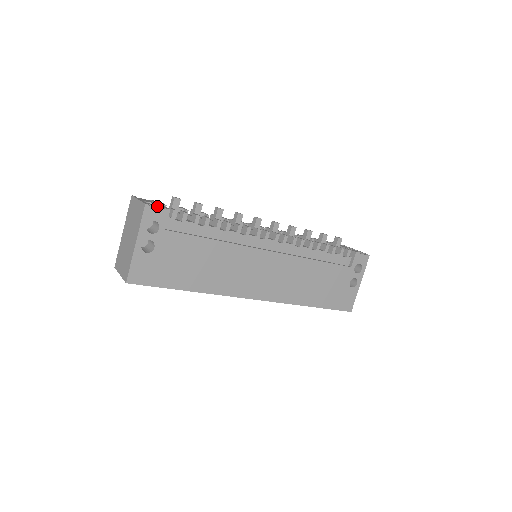
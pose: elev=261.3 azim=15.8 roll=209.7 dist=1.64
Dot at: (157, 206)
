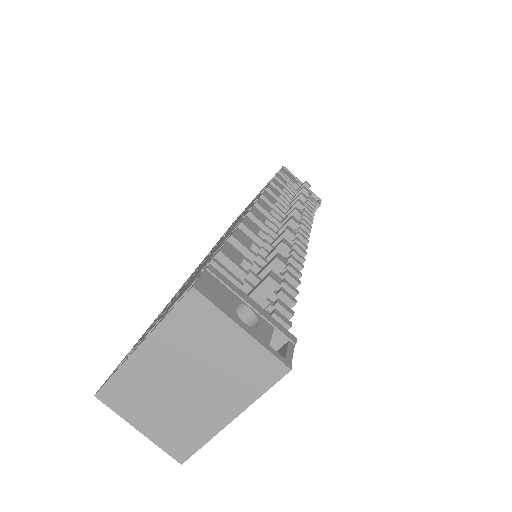
Dot at: (272, 332)
